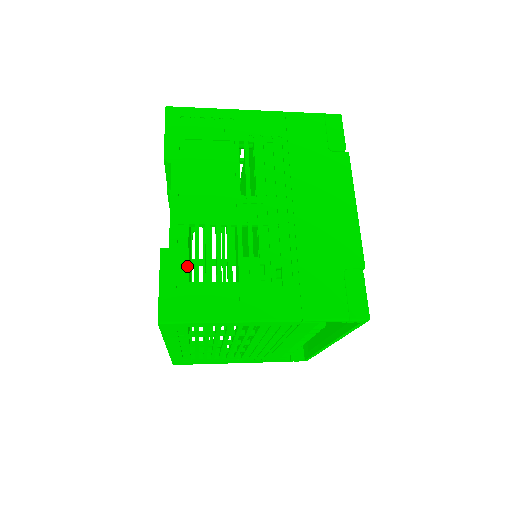
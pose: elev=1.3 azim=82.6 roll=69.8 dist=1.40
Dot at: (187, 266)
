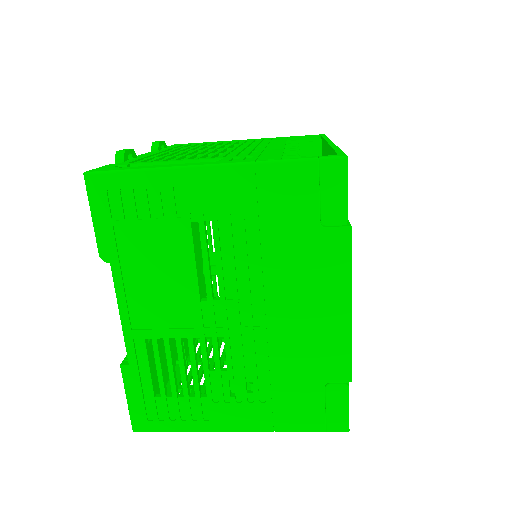
Dot at: (151, 383)
